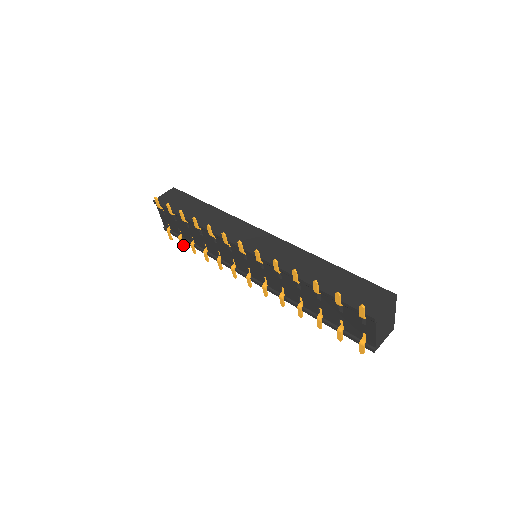
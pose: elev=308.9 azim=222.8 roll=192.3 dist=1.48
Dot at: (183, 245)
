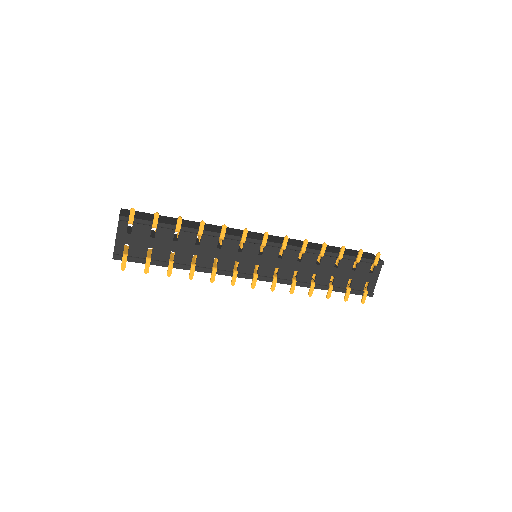
Dot at: (148, 271)
